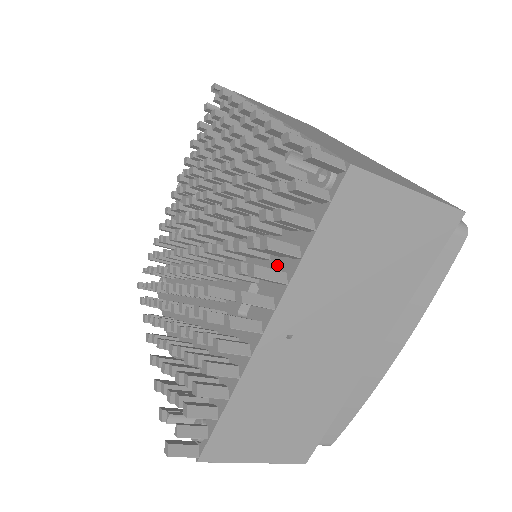
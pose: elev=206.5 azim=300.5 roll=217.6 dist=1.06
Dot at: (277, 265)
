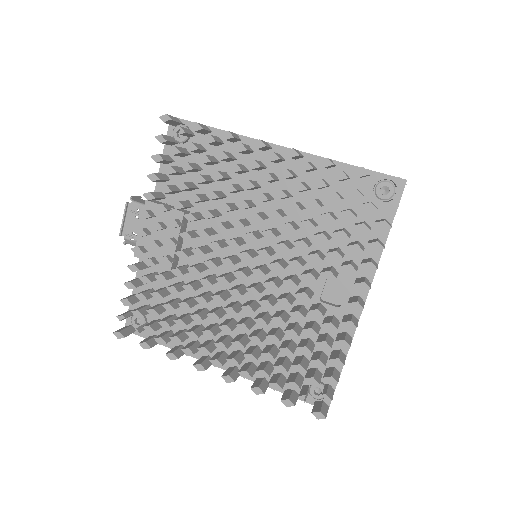
Dot at: (357, 256)
